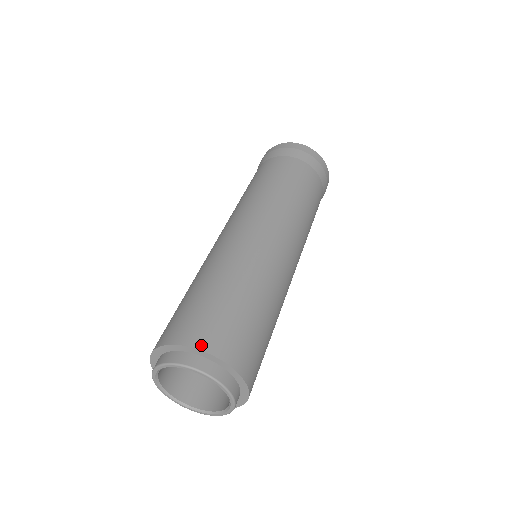
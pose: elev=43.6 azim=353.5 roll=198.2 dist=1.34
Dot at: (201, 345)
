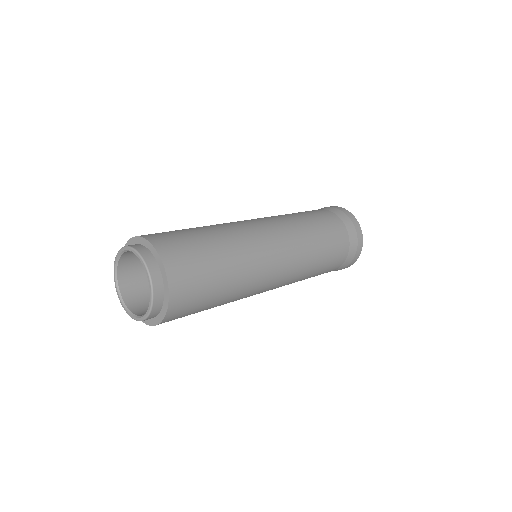
Dot at: (163, 253)
